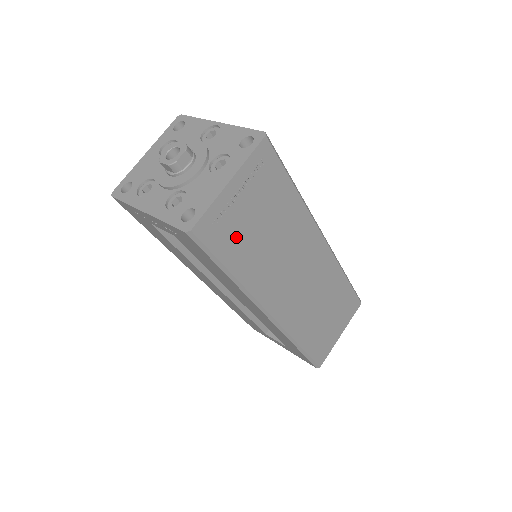
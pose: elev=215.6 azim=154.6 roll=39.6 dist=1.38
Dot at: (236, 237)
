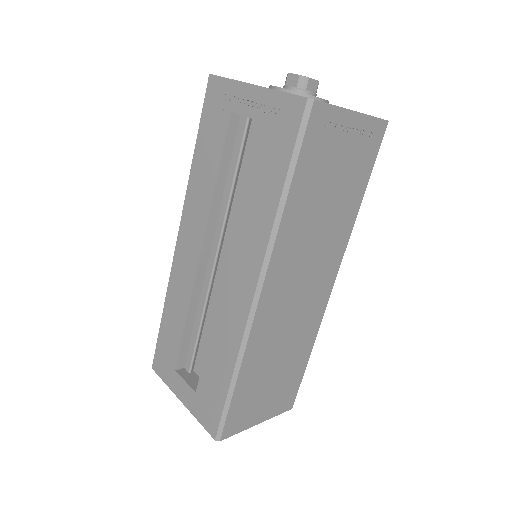
Dot at: (318, 164)
